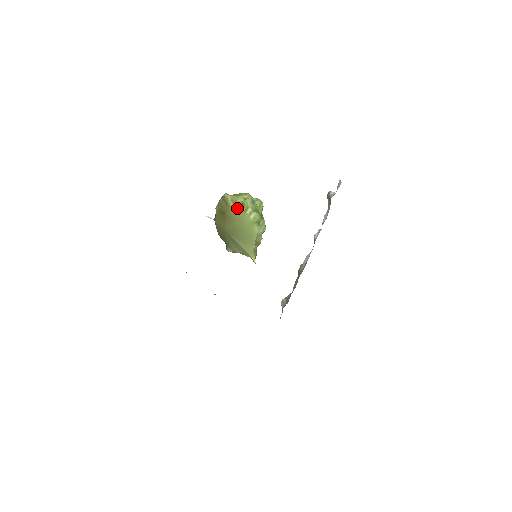
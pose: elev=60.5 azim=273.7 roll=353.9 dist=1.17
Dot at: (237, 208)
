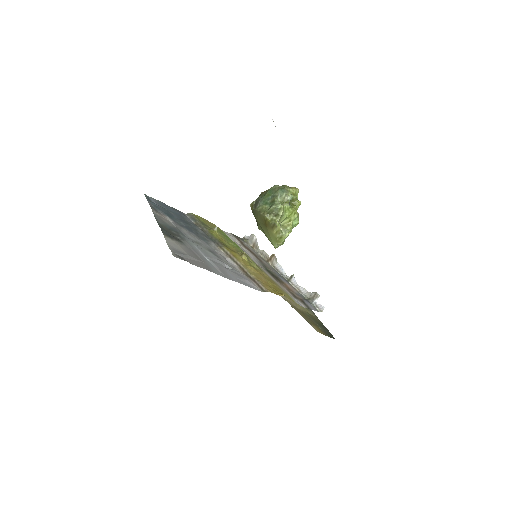
Dot at: (275, 236)
